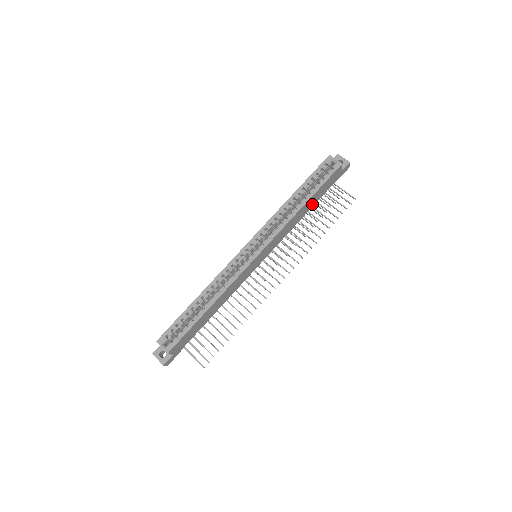
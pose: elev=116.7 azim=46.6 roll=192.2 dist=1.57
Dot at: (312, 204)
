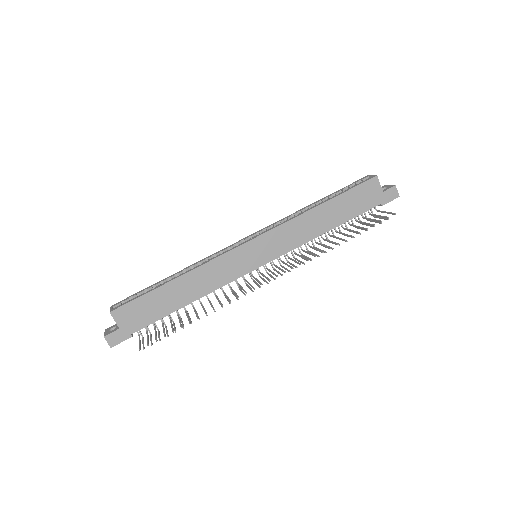
Dot at: (339, 218)
